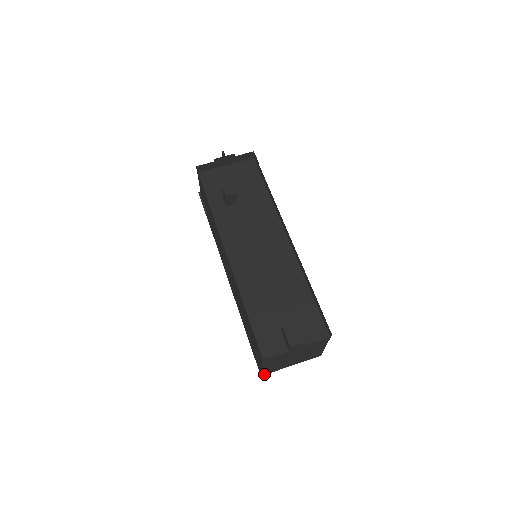
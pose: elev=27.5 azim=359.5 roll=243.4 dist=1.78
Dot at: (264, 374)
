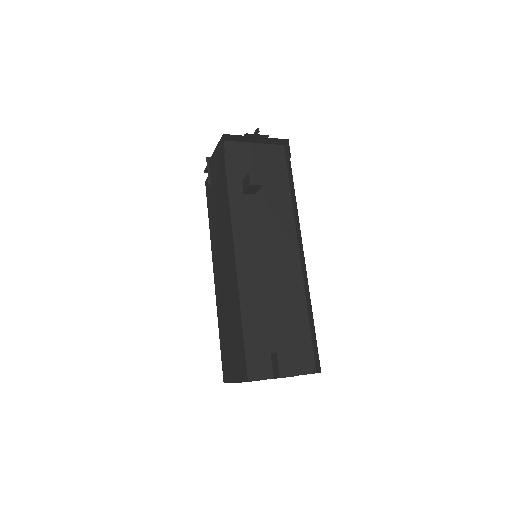
Dot at: occluded
